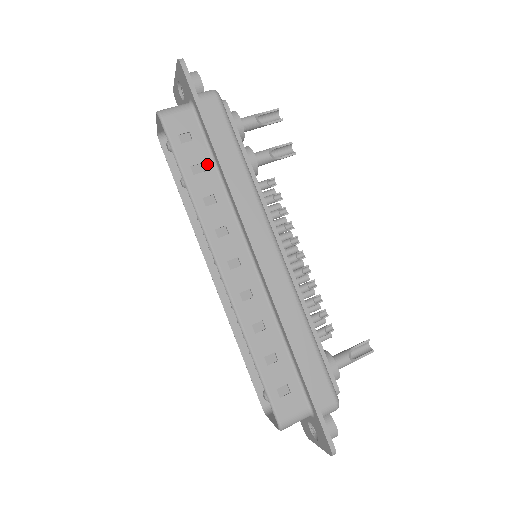
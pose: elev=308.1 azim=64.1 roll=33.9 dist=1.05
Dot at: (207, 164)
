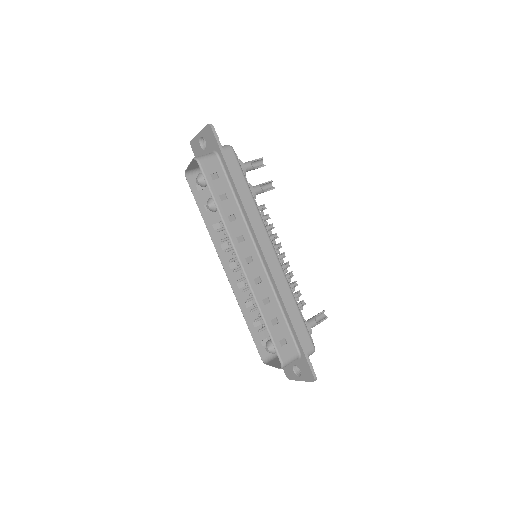
Dot at: (229, 194)
